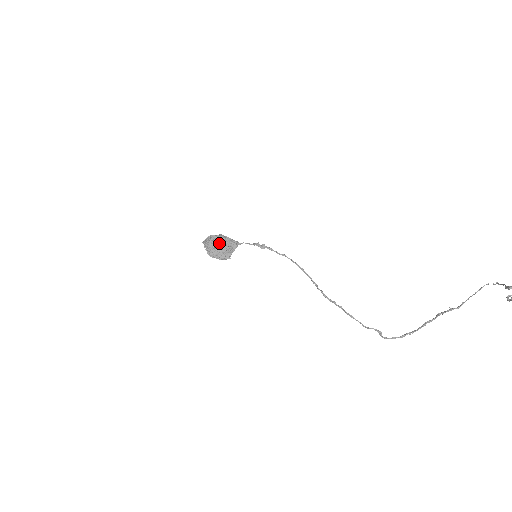
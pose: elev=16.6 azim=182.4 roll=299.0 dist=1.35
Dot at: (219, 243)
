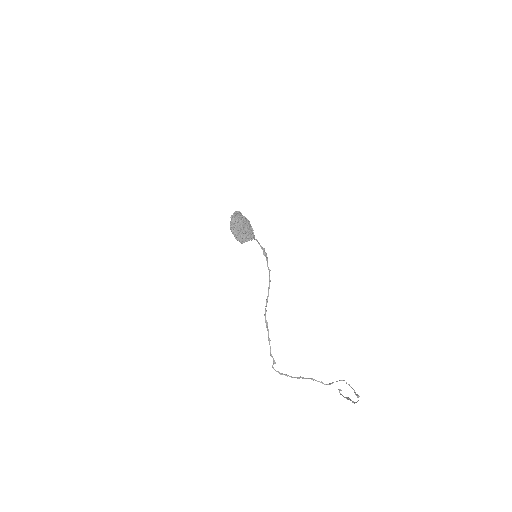
Dot at: (246, 227)
